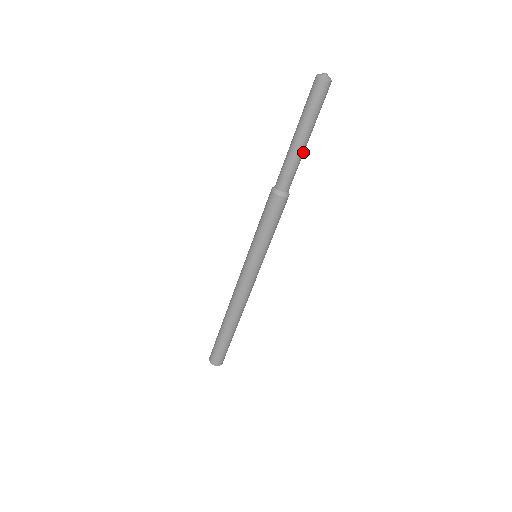
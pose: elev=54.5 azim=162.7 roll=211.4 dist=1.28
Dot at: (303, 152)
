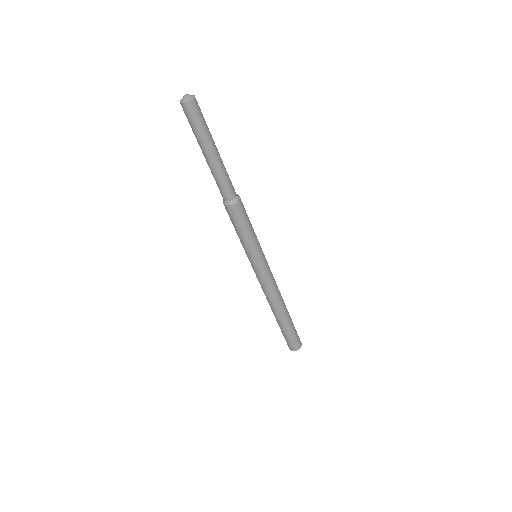
Dot at: (217, 164)
